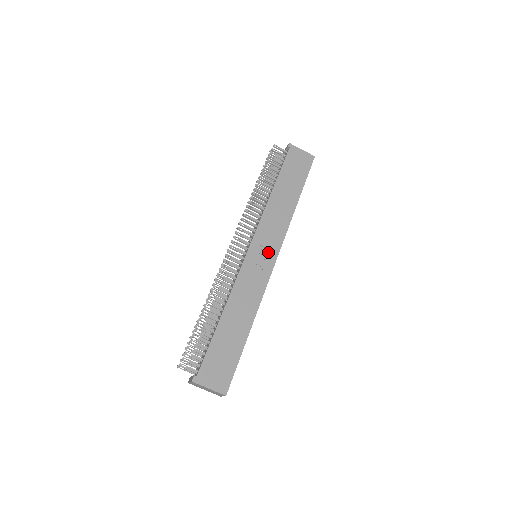
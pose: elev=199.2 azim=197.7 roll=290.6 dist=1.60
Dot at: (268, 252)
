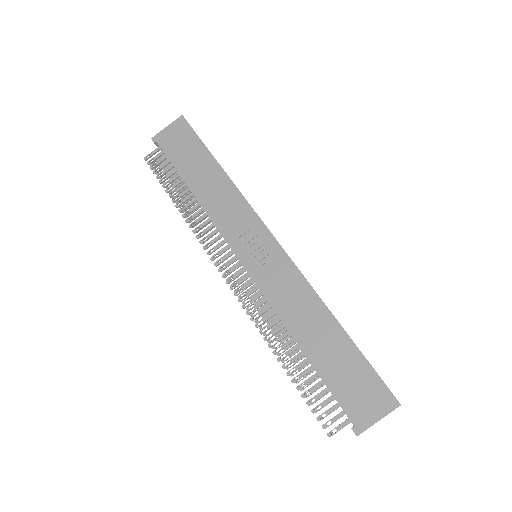
Dot at: (258, 240)
